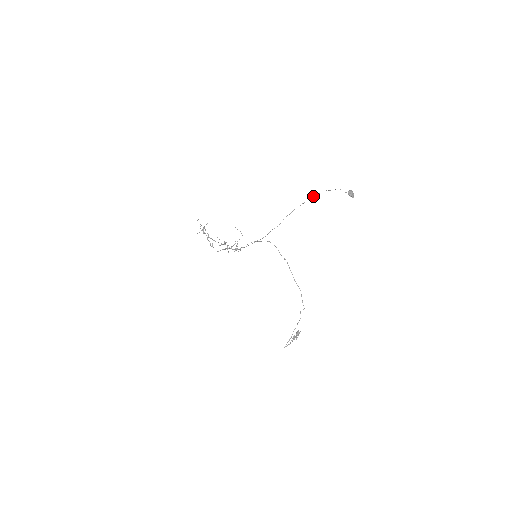
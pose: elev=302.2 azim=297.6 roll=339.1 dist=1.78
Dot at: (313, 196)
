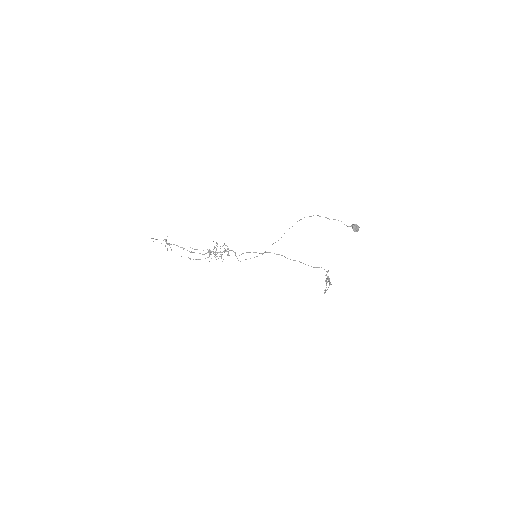
Dot at: occluded
